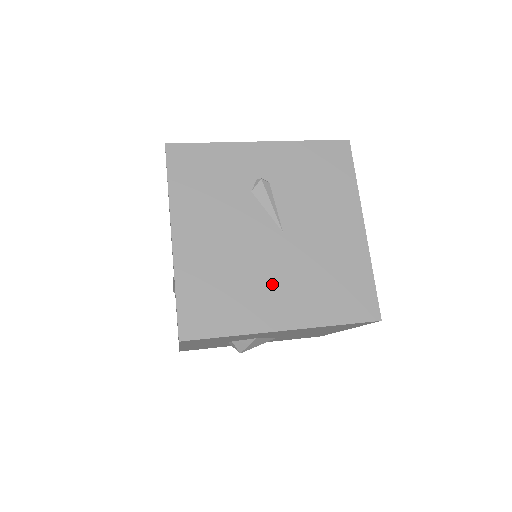
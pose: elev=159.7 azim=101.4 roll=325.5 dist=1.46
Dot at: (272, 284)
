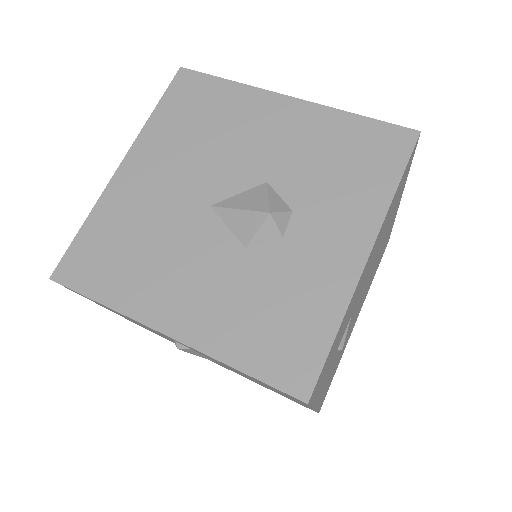
Dot at: occluded
